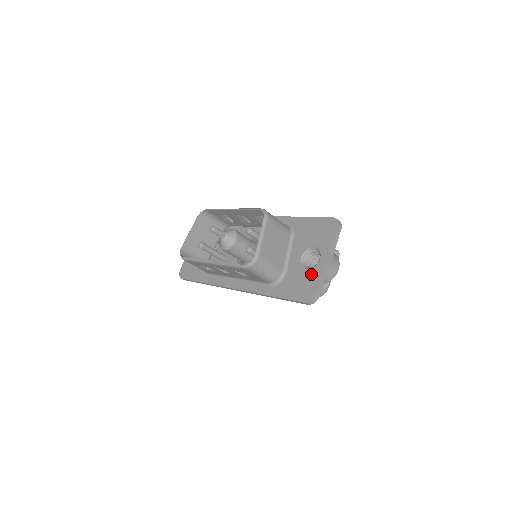
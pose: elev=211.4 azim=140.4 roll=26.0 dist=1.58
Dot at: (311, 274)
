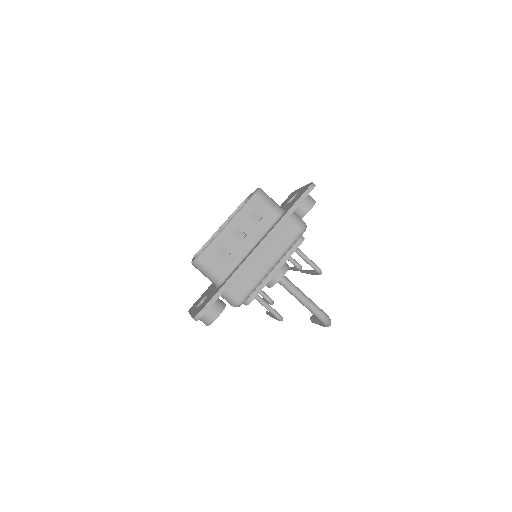
Dot at: (300, 192)
